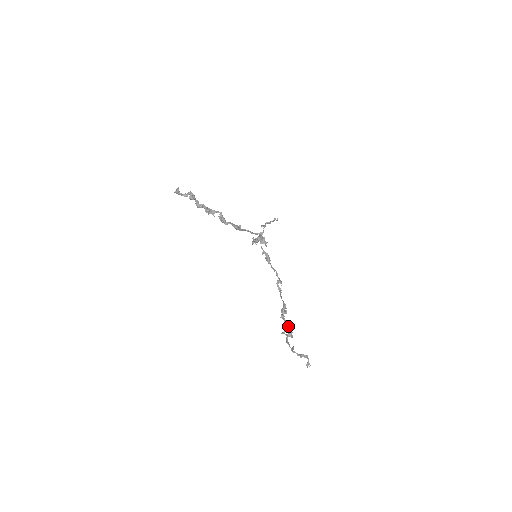
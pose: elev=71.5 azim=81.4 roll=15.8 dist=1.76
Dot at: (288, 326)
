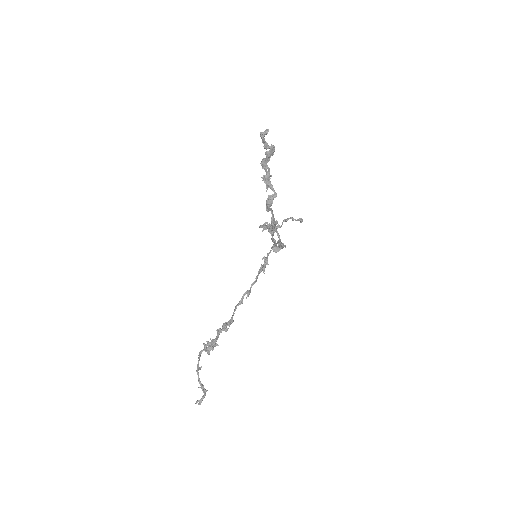
Dot at: (215, 341)
